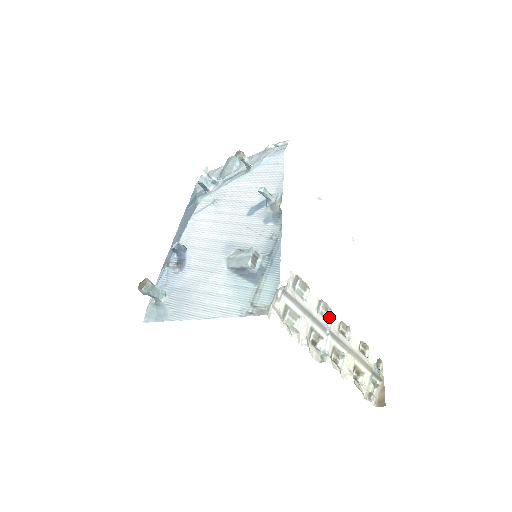
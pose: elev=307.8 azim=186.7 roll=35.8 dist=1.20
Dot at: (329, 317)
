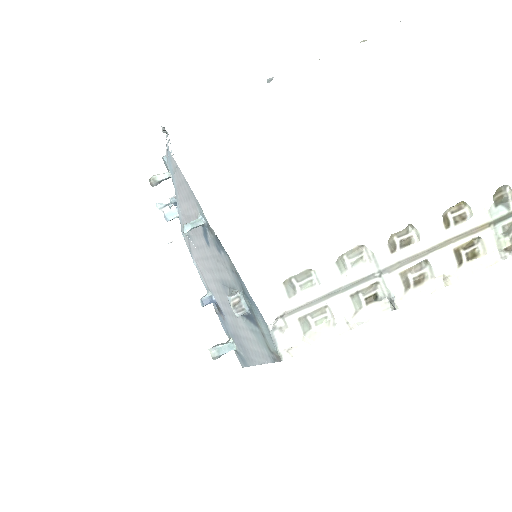
Dot at: (368, 255)
